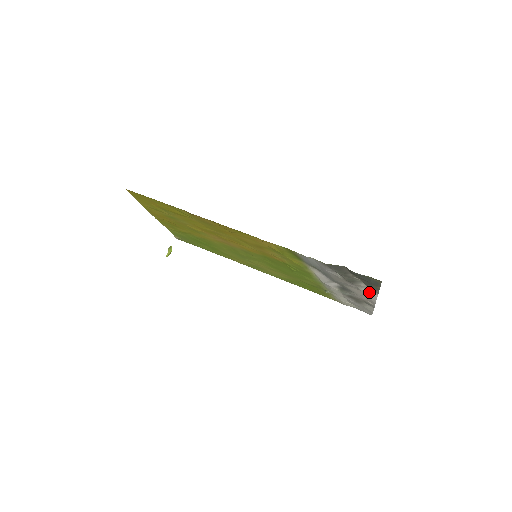
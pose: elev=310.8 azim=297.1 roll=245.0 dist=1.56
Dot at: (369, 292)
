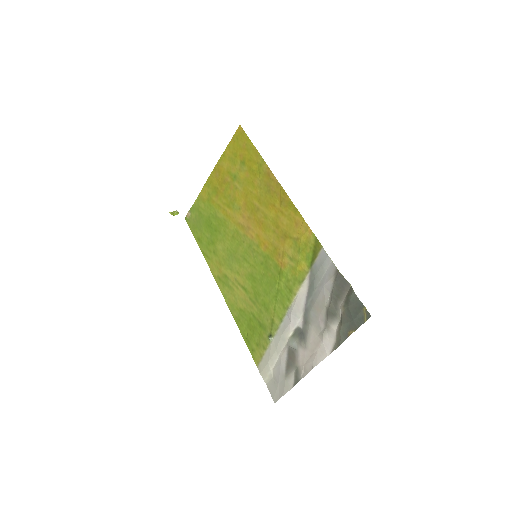
Dot at: (327, 344)
